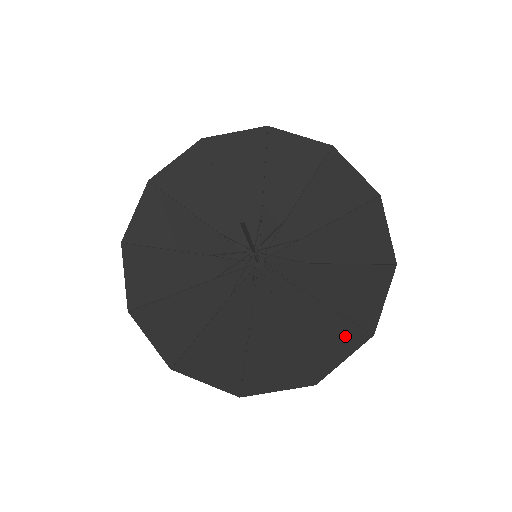
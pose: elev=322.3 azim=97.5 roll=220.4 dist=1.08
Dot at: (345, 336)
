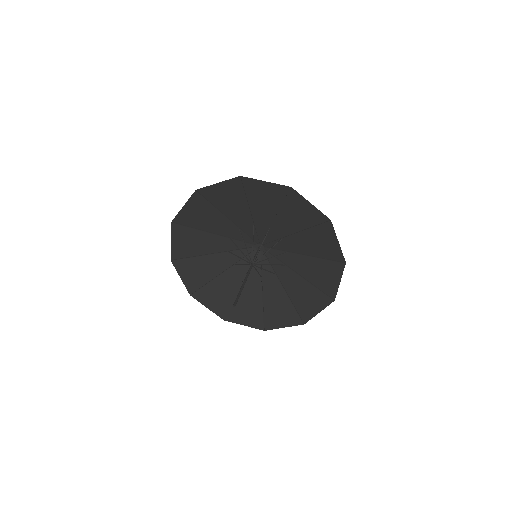
Dot at: (290, 317)
